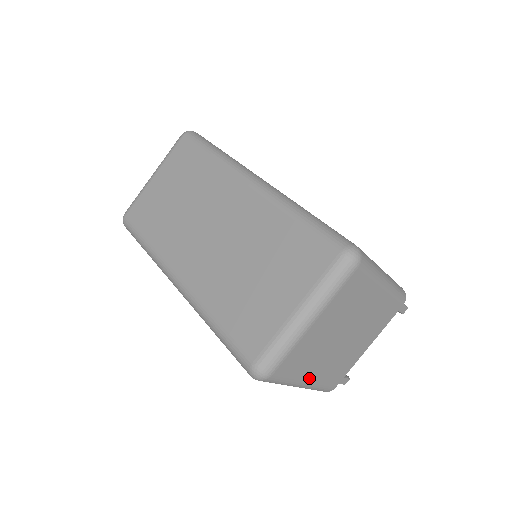
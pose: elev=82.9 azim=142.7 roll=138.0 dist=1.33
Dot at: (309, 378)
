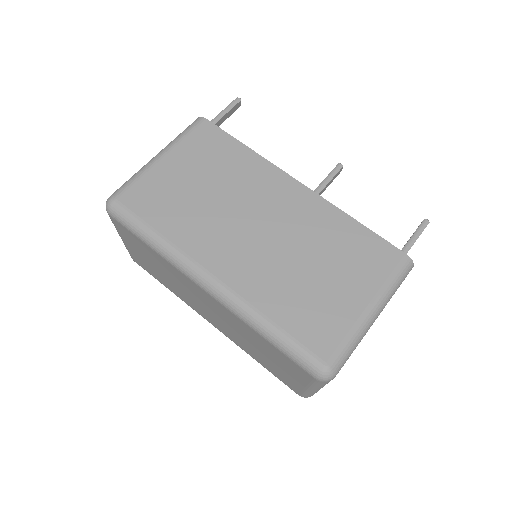
Dot at: occluded
